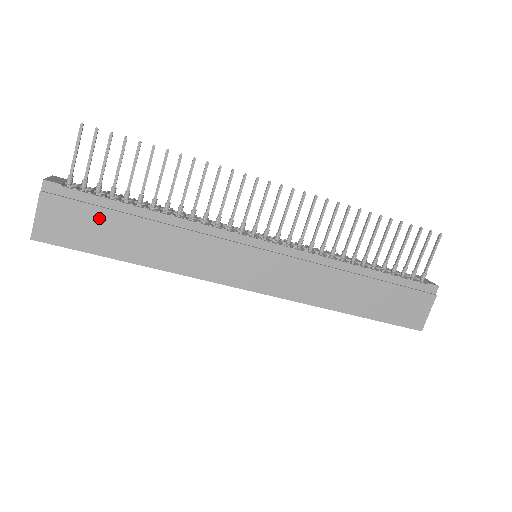
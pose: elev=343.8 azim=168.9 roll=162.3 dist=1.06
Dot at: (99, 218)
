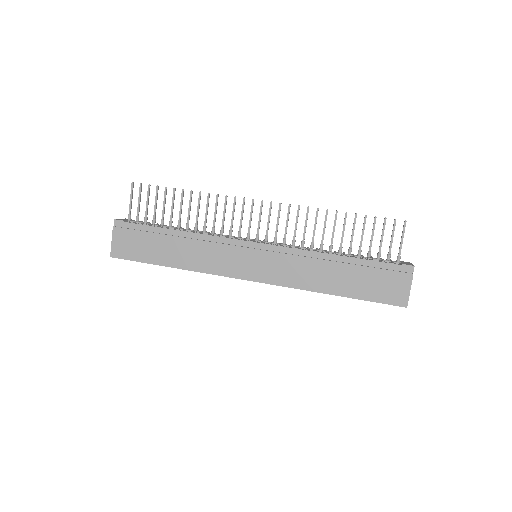
Dot at: (146, 239)
